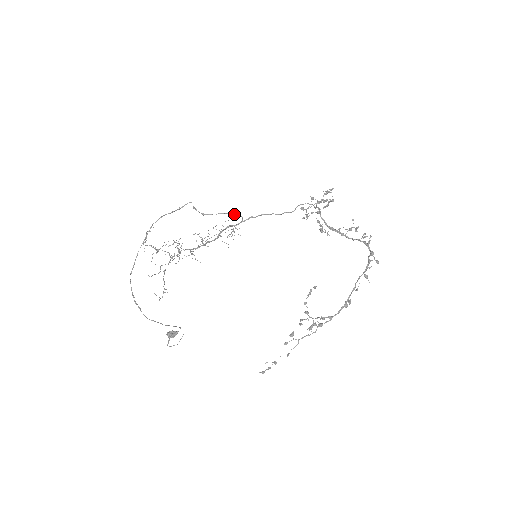
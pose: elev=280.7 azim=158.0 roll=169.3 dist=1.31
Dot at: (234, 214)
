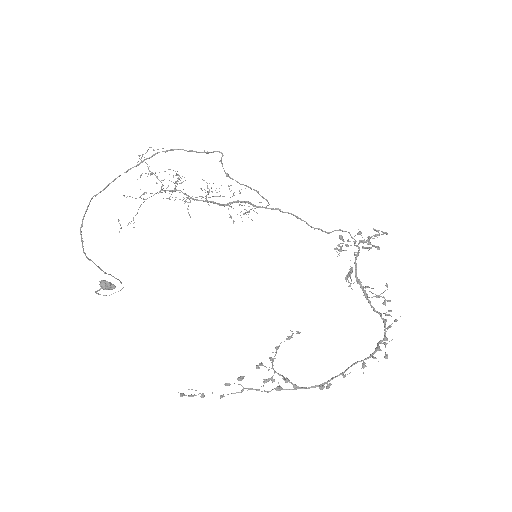
Dot at: (262, 196)
